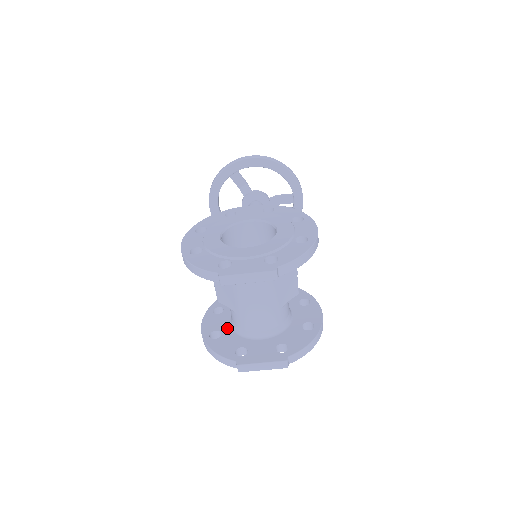
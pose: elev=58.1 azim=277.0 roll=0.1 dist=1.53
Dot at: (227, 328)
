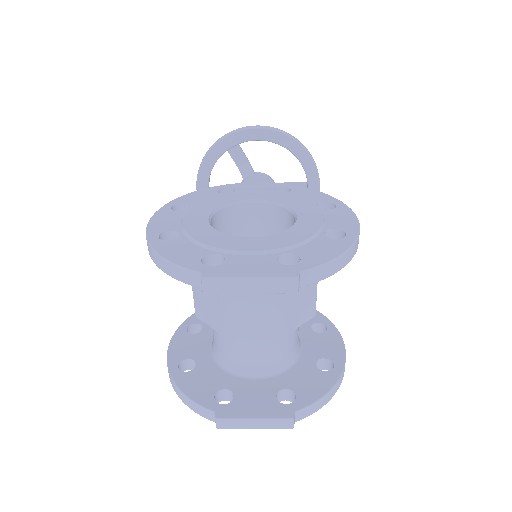
Dot at: (205, 356)
